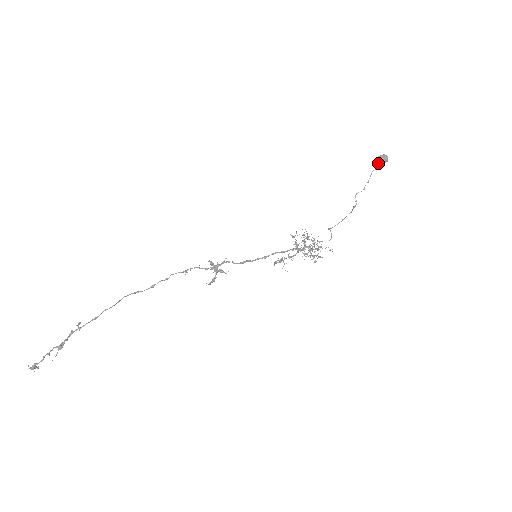
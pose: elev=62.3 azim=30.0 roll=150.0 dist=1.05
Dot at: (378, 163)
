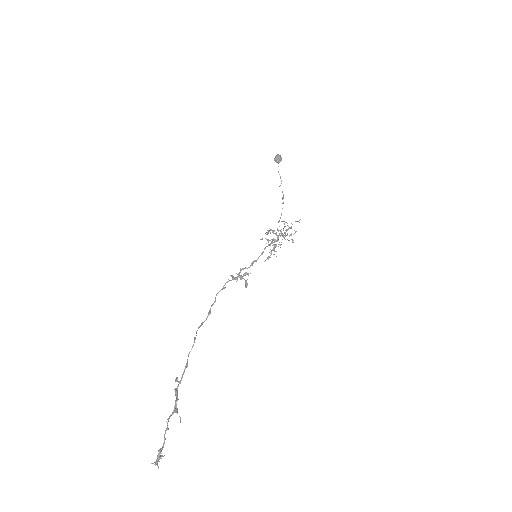
Dot at: (278, 161)
